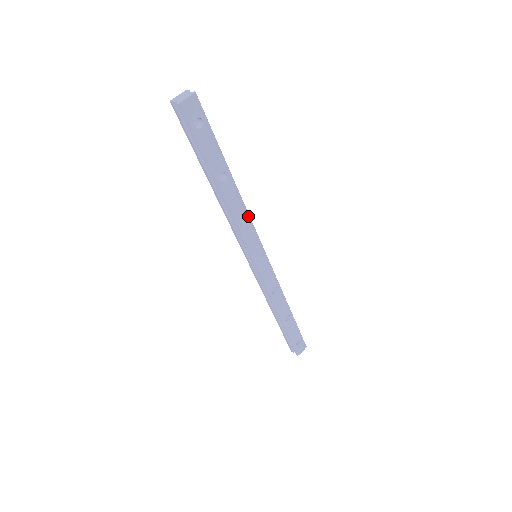
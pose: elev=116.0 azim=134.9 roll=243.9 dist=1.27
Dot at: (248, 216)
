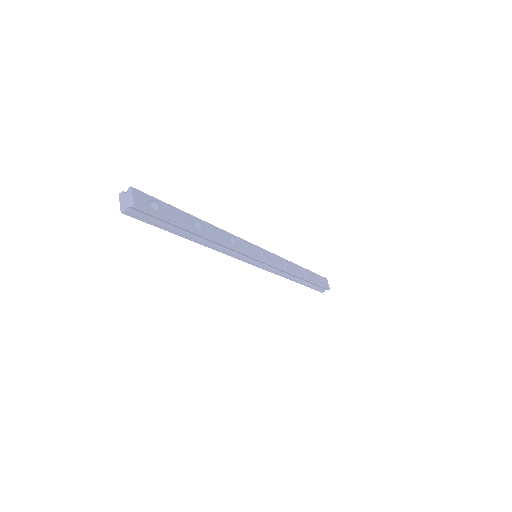
Dot at: (230, 234)
